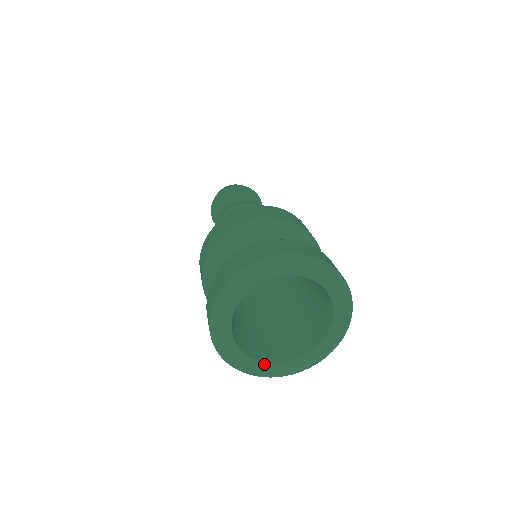
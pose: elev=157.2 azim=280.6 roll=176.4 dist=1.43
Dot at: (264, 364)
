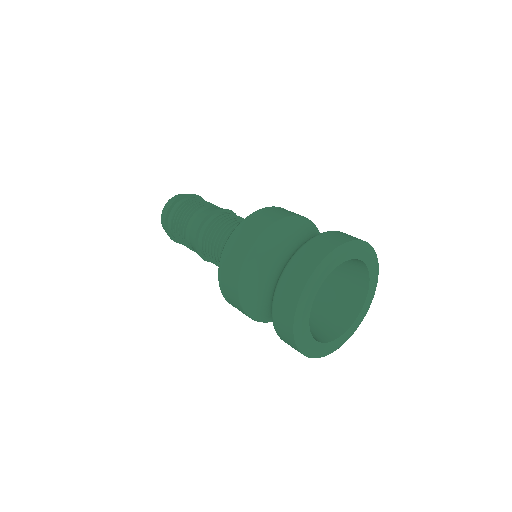
Dot at: (321, 345)
